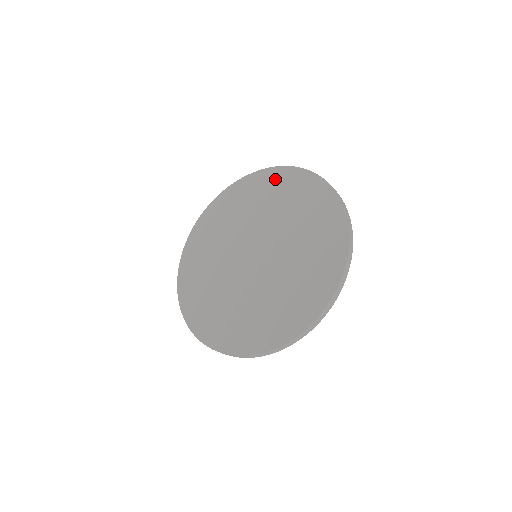
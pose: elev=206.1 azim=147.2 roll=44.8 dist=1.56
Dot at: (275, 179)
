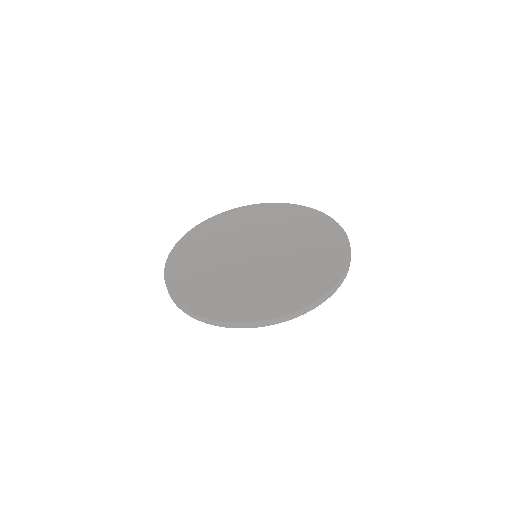
Dot at: (269, 209)
